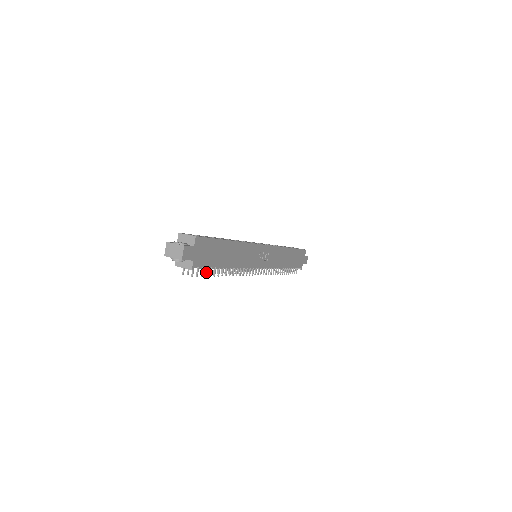
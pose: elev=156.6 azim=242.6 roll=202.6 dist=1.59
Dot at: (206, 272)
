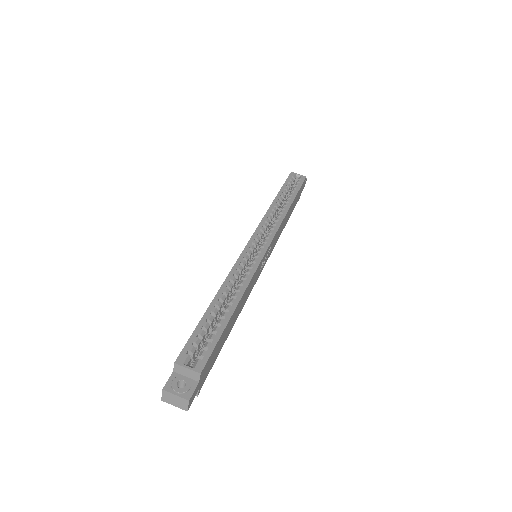
Dot at: occluded
